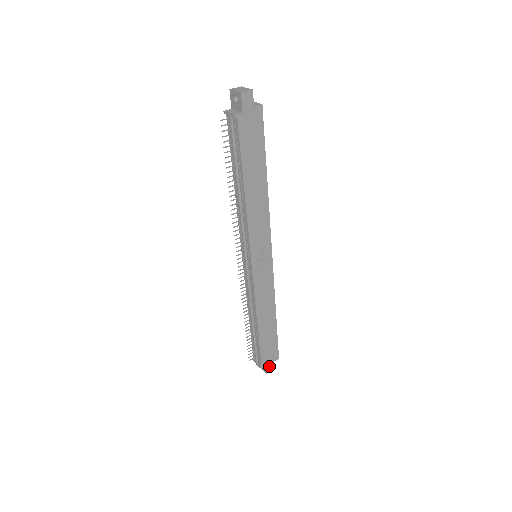
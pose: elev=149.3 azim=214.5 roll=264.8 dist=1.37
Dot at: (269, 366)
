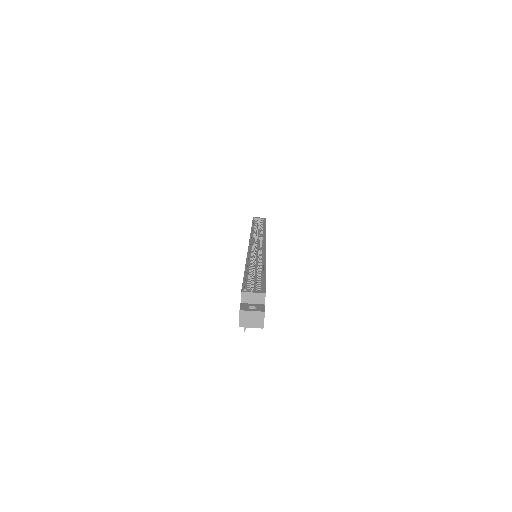
Dot at: occluded
